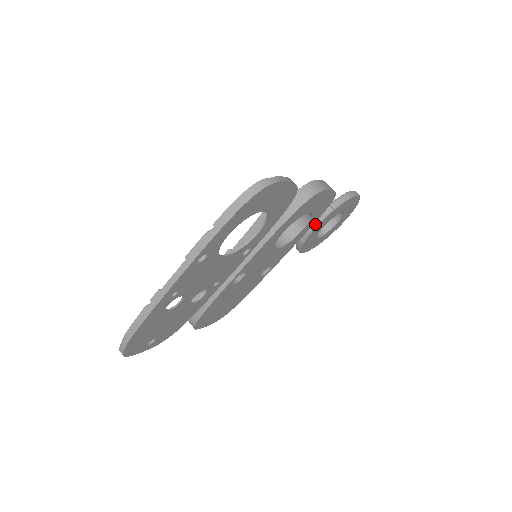
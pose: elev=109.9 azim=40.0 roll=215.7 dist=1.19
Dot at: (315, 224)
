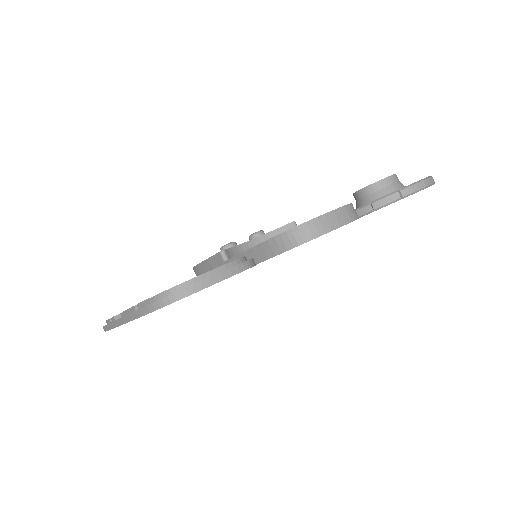
Dot at: occluded
